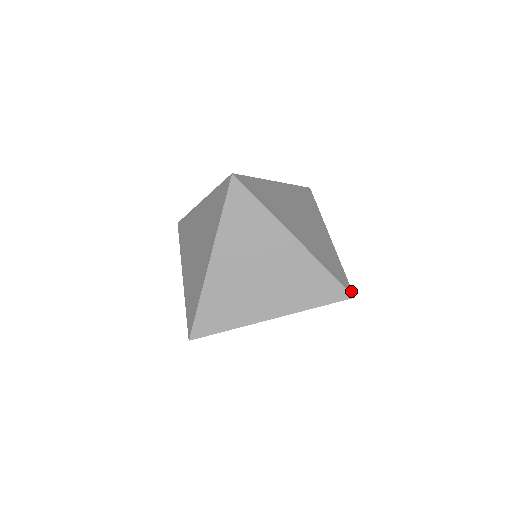
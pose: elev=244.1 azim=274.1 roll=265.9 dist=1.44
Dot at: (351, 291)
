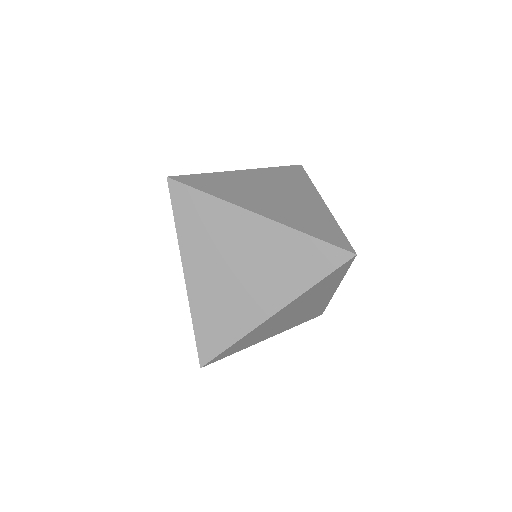
Dot at: (351, 249)
